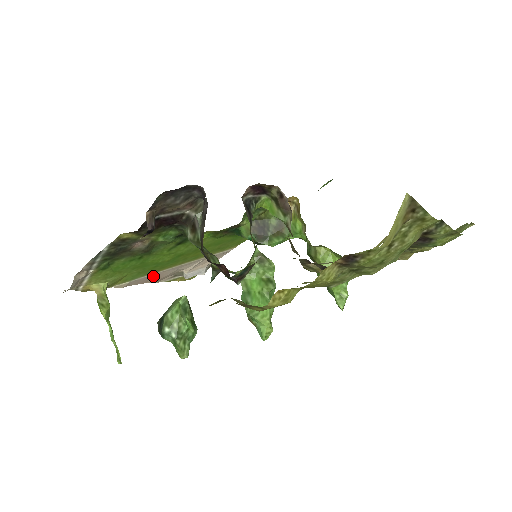
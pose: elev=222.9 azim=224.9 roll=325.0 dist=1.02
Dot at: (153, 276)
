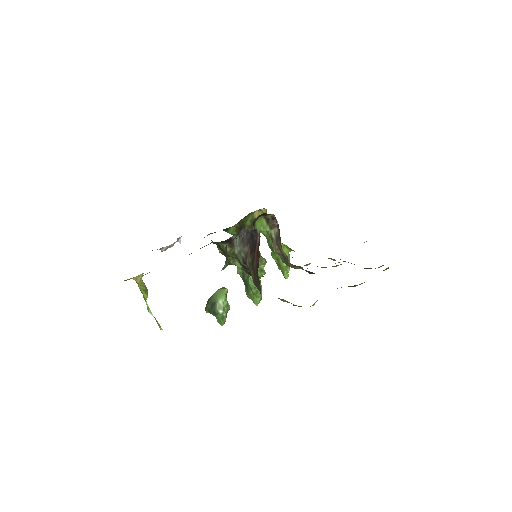
Dot at: occluded
